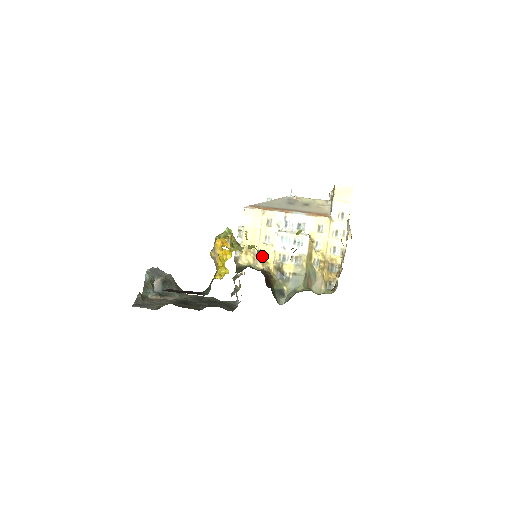
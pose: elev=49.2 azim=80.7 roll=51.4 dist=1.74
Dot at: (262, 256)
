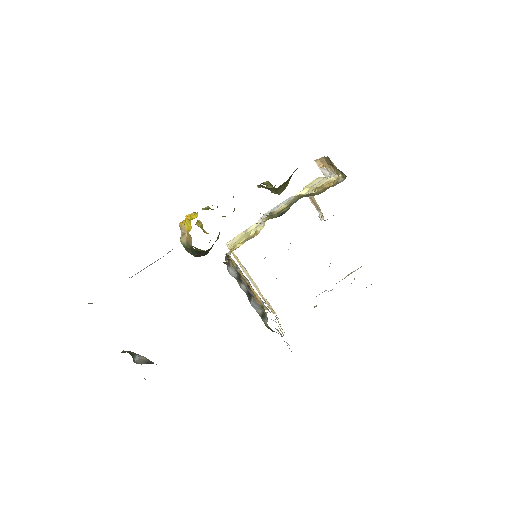
Dot at: occluded
